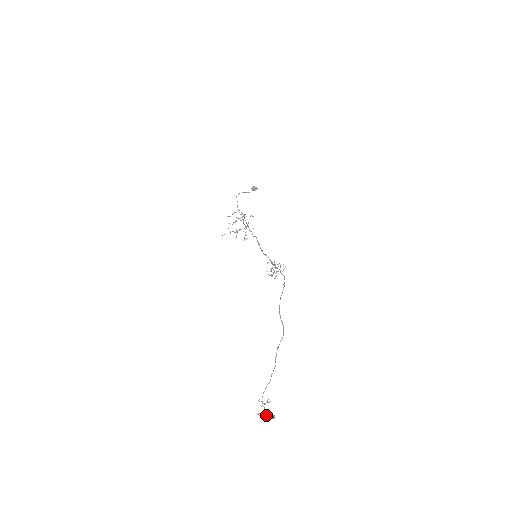
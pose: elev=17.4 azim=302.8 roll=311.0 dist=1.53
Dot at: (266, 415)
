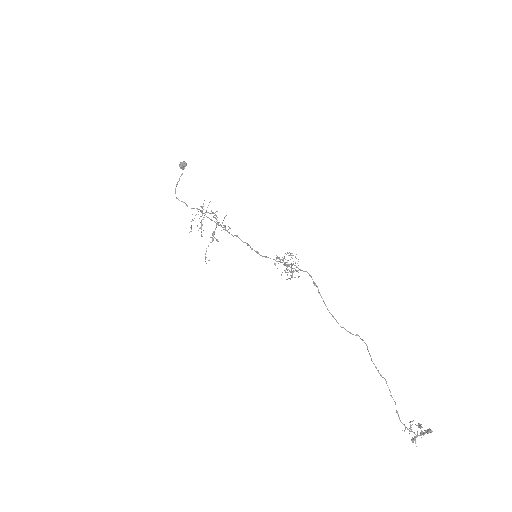
Dot at: (421, 435)
